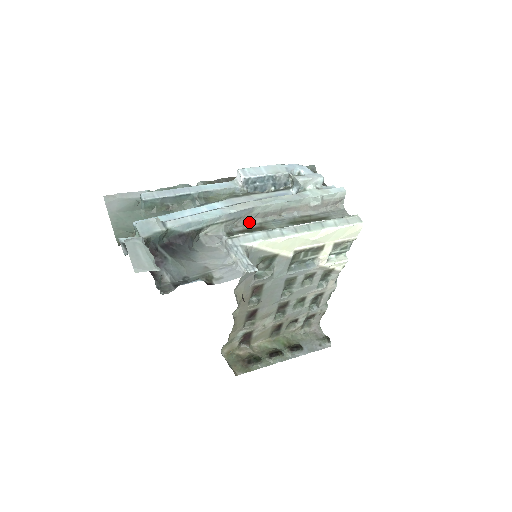
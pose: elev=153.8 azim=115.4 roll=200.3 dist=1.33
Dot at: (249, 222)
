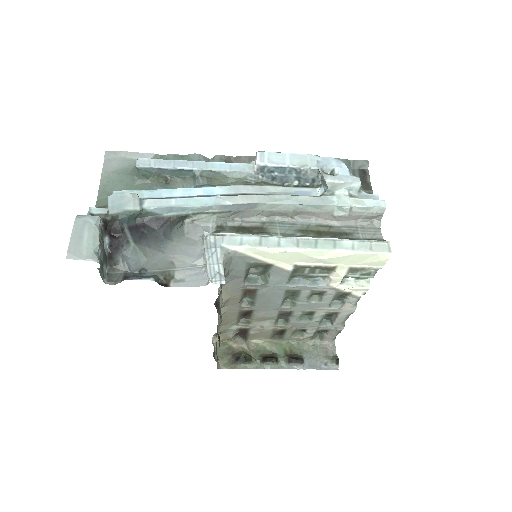
Dot at: (251, 218)
